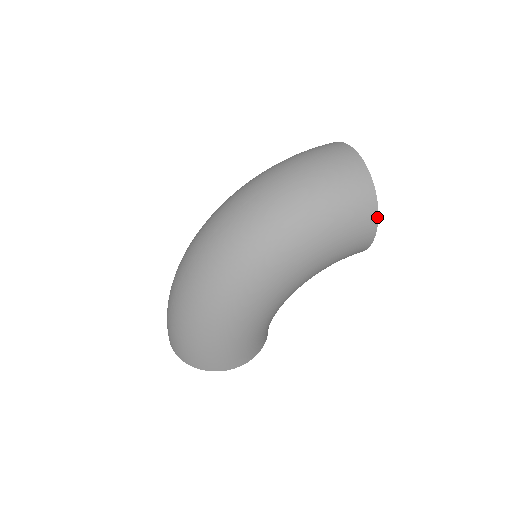
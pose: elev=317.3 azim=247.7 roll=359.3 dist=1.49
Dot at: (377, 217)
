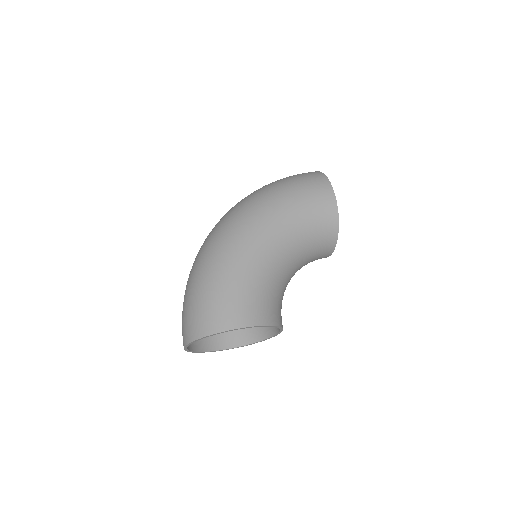
Dot at: (329, 183)
